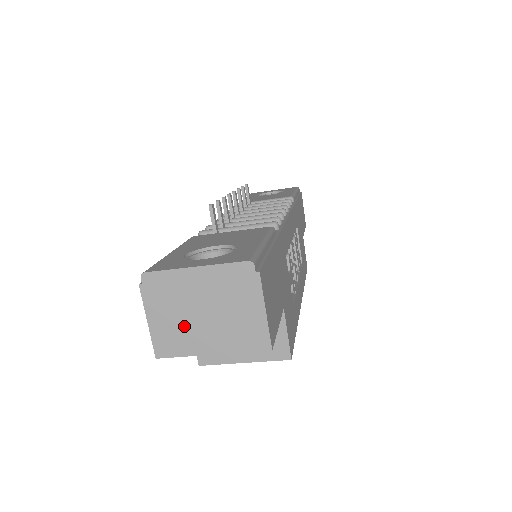
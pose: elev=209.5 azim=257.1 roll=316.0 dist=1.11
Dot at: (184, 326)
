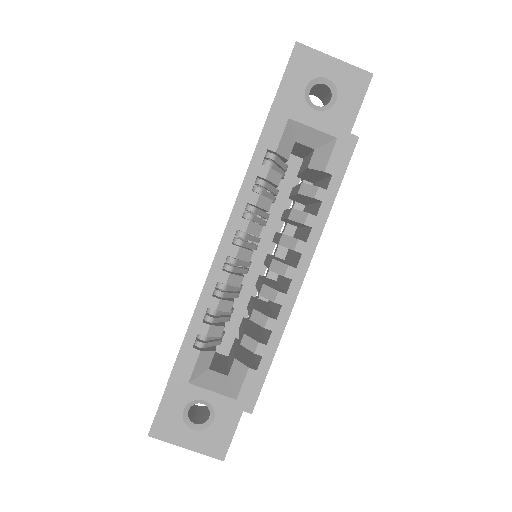
Dot at: occluded
